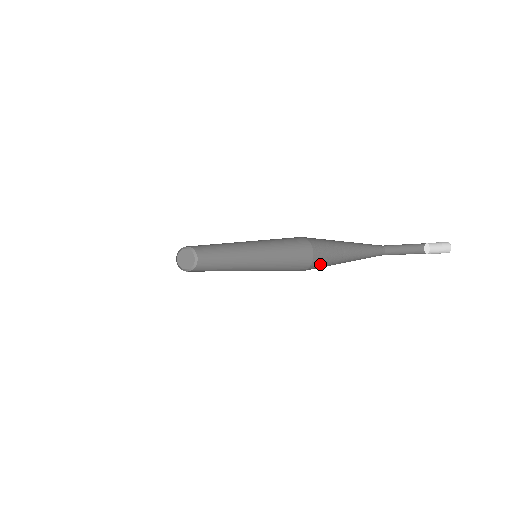
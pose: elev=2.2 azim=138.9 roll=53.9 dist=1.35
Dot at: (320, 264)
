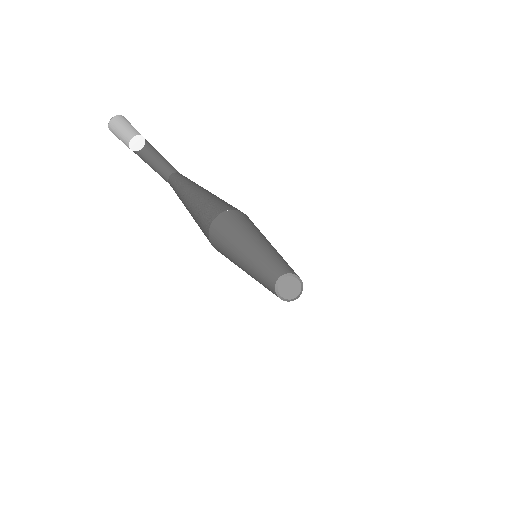
Dot at: occluded
